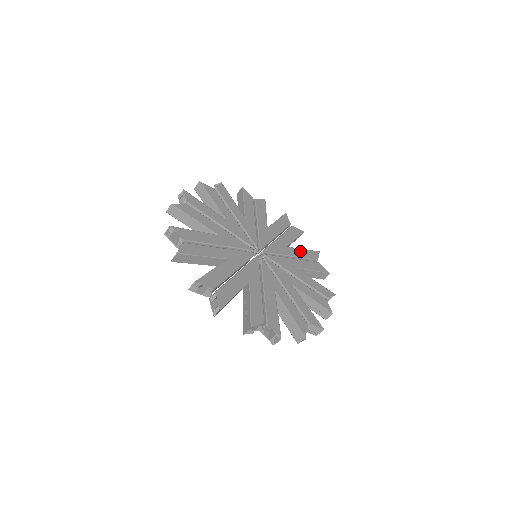
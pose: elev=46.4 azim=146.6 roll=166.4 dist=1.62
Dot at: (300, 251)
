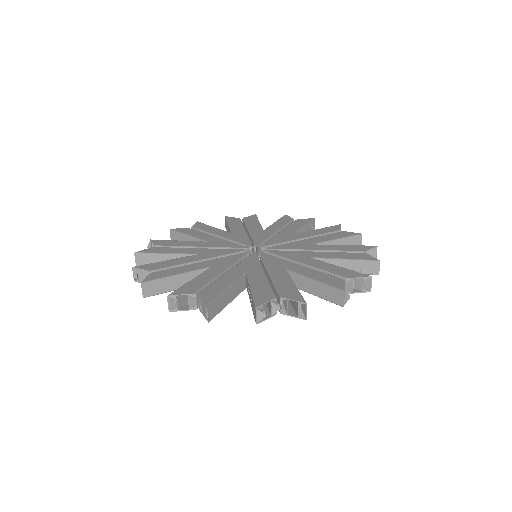
Dot at: (275, 225)
